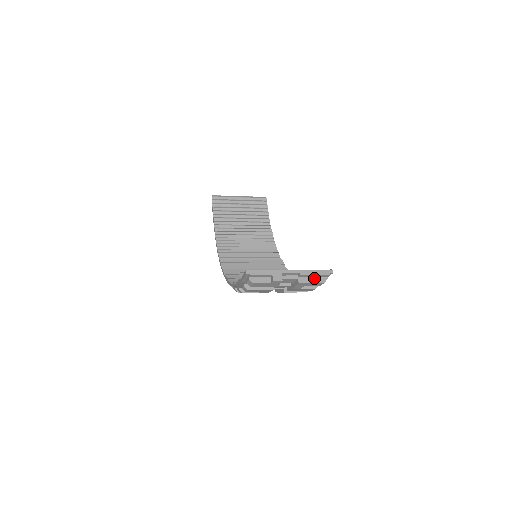
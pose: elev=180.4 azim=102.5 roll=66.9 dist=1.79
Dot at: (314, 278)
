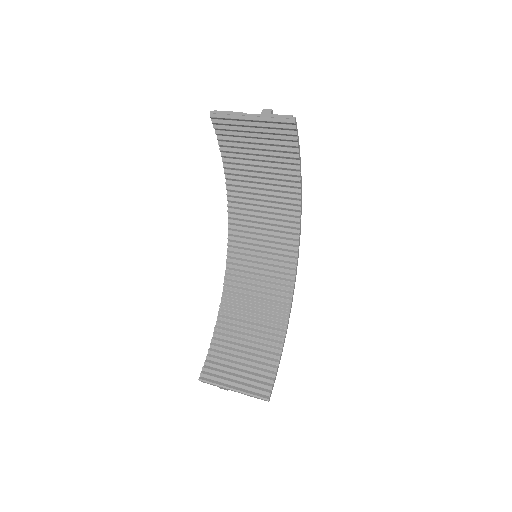
Dot at: (256, 392)
